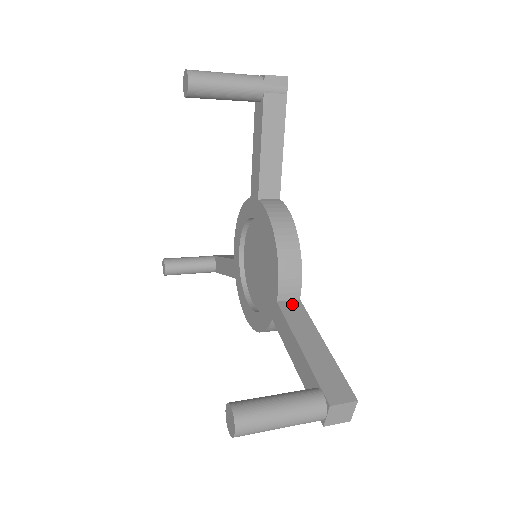
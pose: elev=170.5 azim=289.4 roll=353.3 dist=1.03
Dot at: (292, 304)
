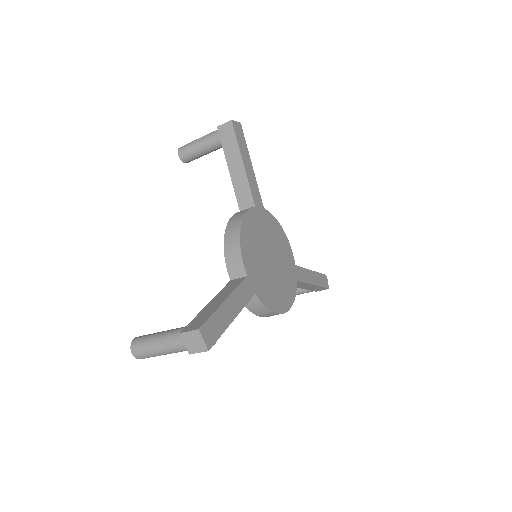
Dot at: (238, 280)
